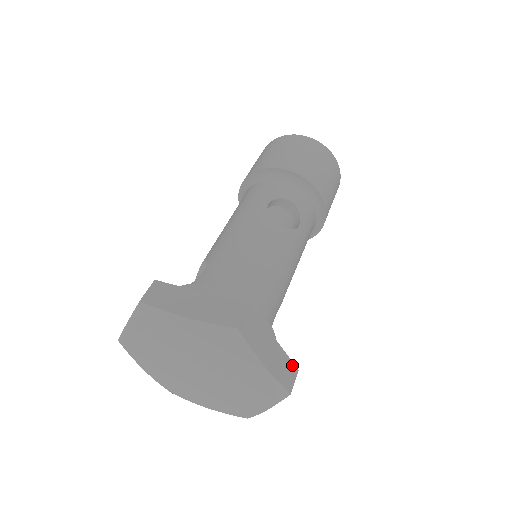
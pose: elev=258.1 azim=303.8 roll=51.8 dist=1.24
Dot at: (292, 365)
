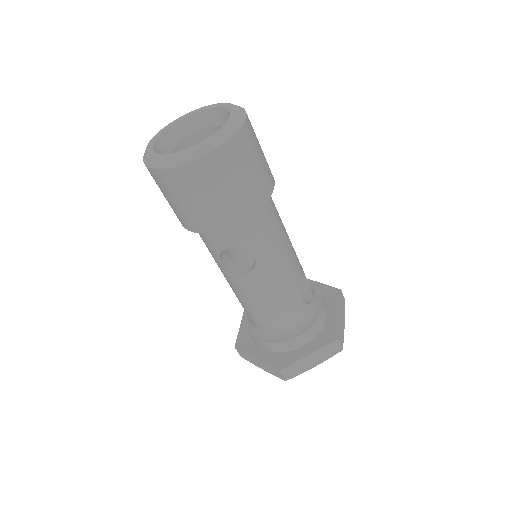
Dot at: (331, 344)
